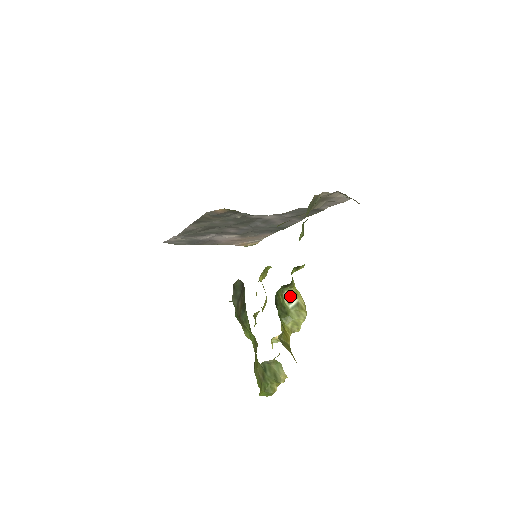
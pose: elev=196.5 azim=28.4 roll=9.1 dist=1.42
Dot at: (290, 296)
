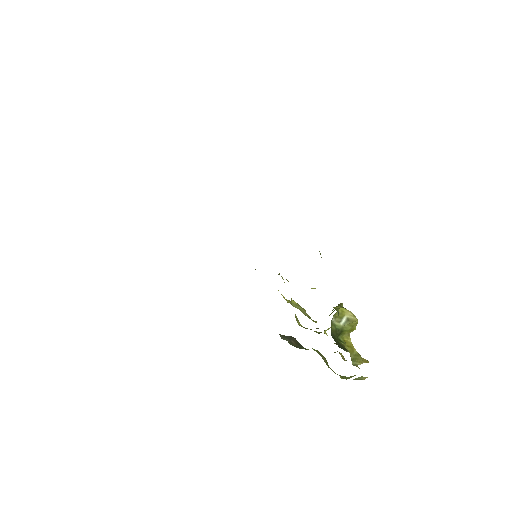
Dot at: (338, 317)
